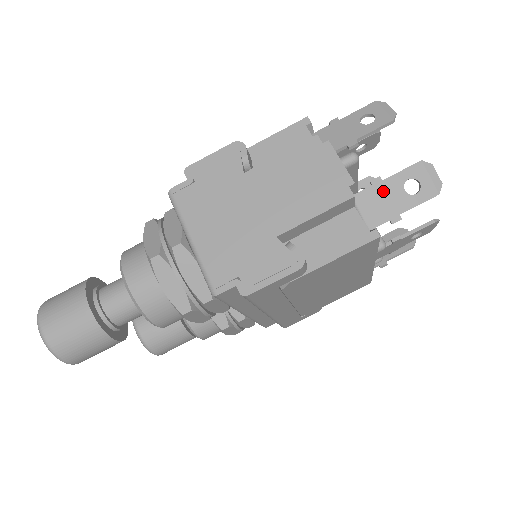
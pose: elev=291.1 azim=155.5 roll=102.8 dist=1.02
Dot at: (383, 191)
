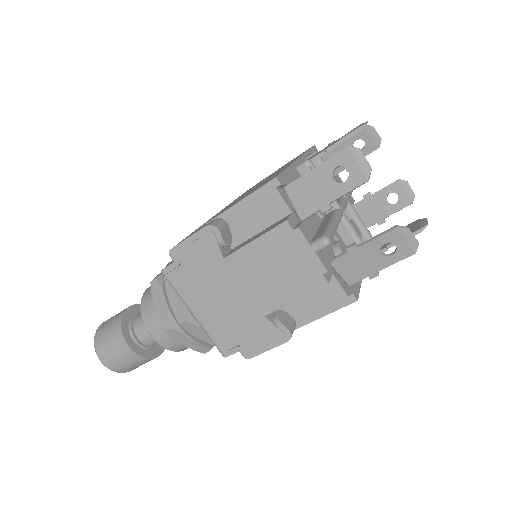
Dot at: (359, 256)
